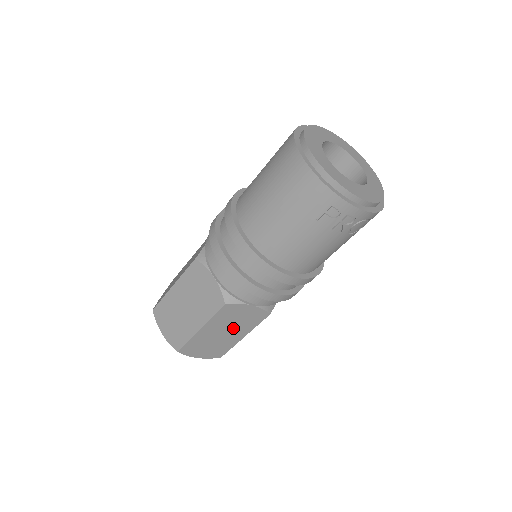
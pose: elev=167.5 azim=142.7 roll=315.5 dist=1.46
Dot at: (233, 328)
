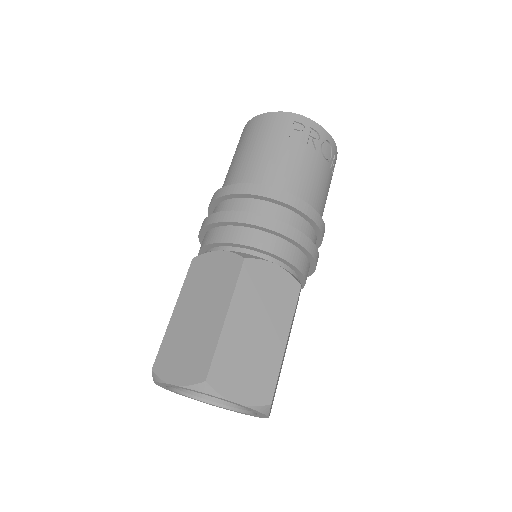
Dot at: (267, 316)
